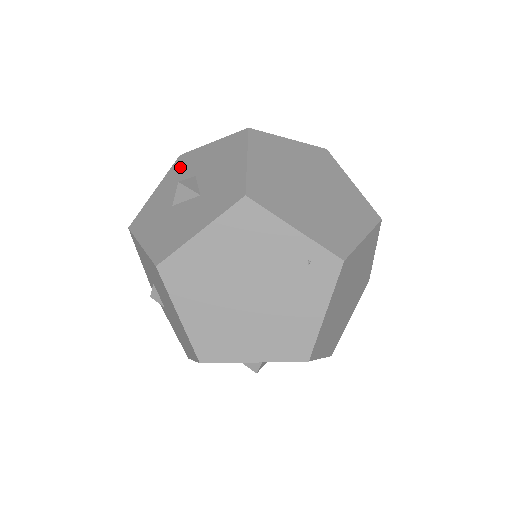
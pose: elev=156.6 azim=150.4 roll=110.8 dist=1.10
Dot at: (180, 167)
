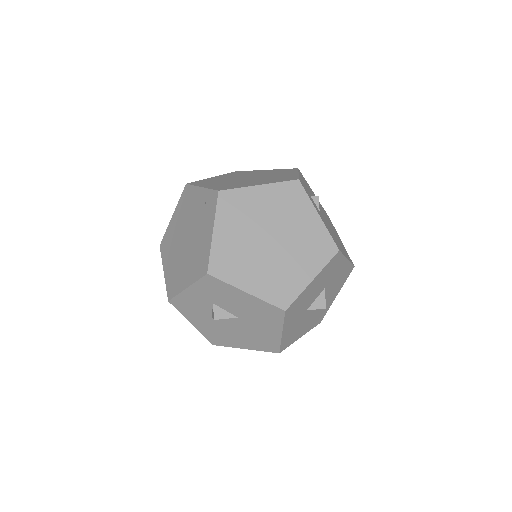
Dot at: occluded
